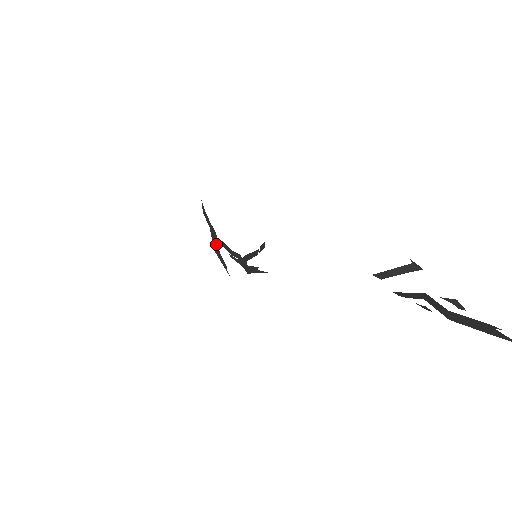
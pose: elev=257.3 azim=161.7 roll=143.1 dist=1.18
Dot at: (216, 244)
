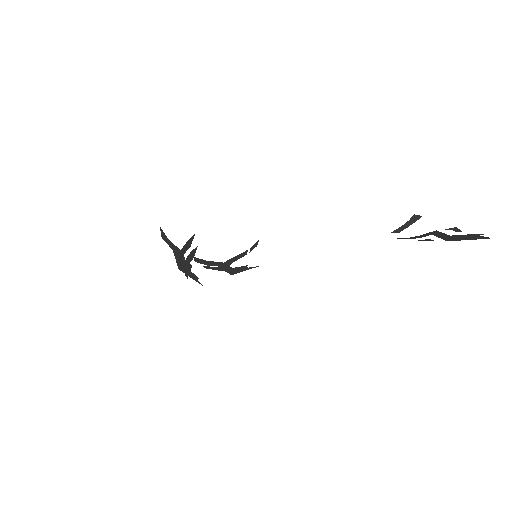
Dot at: (182, 262)
